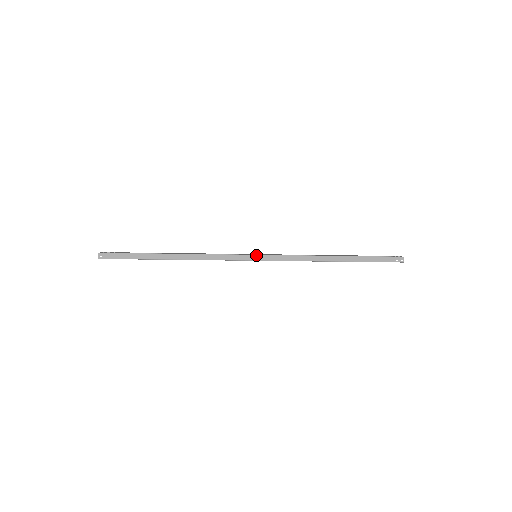
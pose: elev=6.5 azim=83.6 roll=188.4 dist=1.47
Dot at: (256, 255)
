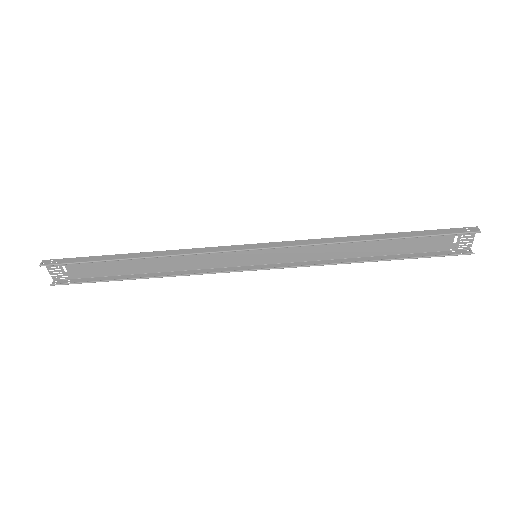
Dot at: (253, 244)
